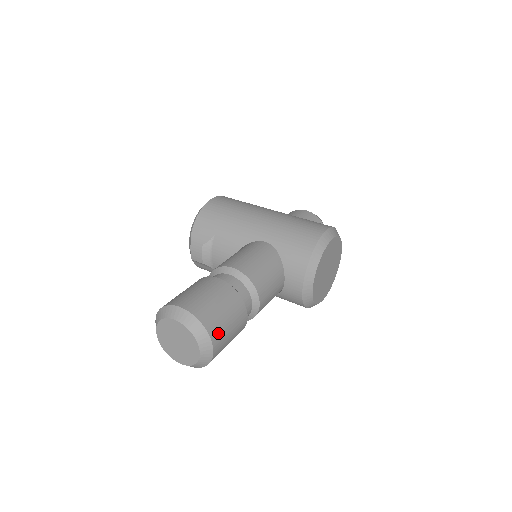
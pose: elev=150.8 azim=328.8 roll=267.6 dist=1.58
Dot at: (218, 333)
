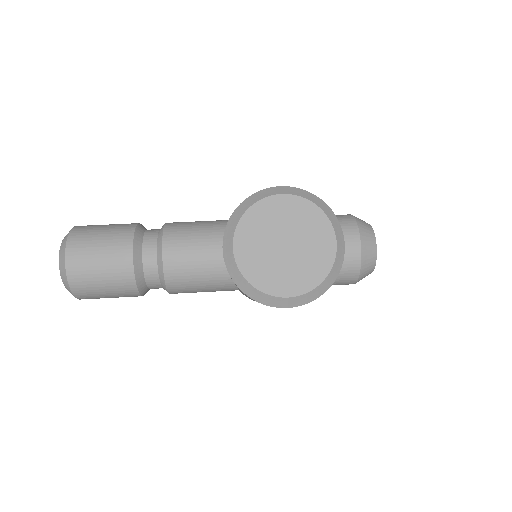
Dot at: (79, 245)
